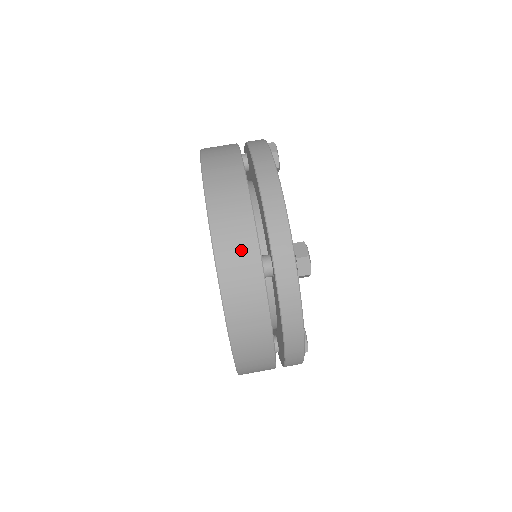
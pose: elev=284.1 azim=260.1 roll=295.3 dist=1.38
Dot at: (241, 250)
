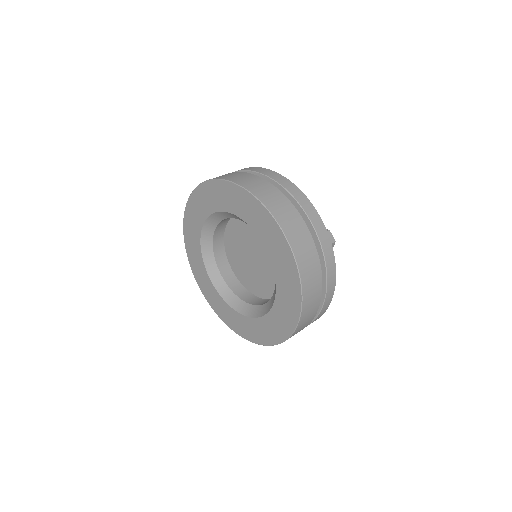
Dot at: occluded
